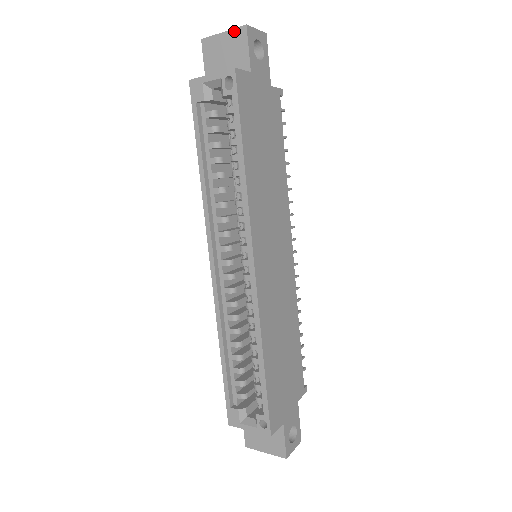
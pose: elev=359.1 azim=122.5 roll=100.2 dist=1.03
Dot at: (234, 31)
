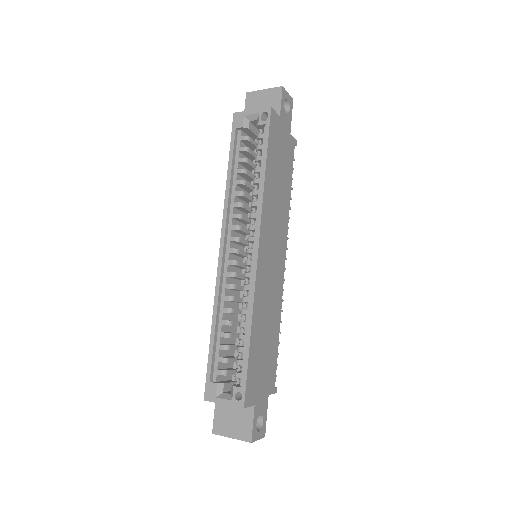
Dot at: (272, 89)
